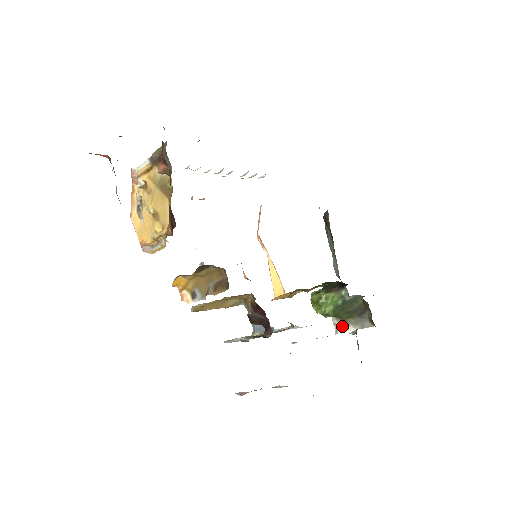
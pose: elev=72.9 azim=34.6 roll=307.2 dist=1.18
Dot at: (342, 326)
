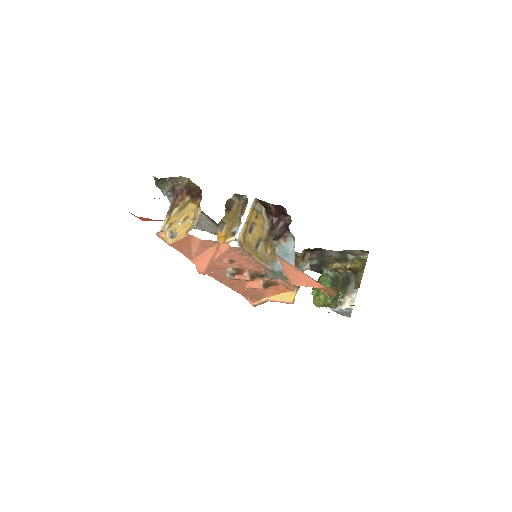
Dot at: (349, 303)
